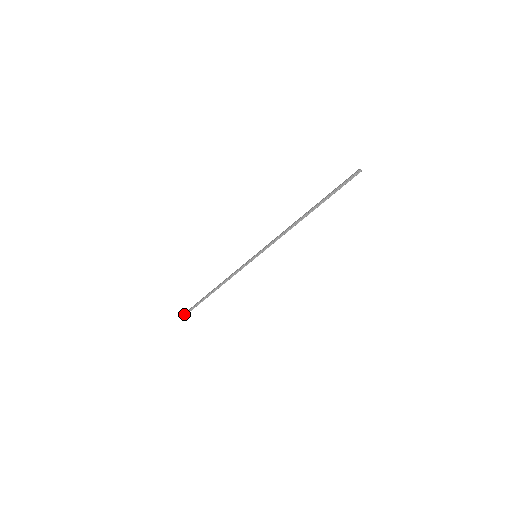
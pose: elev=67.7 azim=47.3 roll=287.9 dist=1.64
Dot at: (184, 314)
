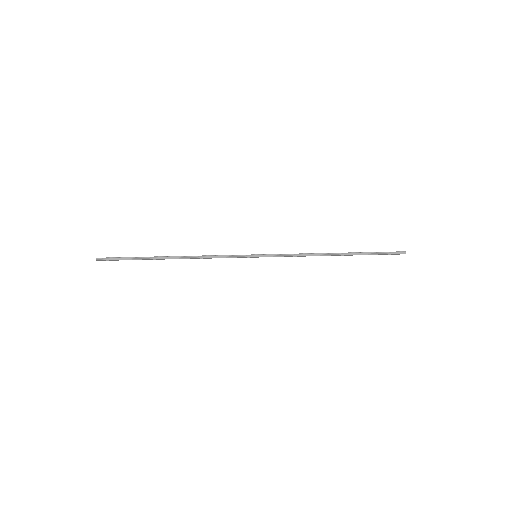
Dot at: (106, 257)
